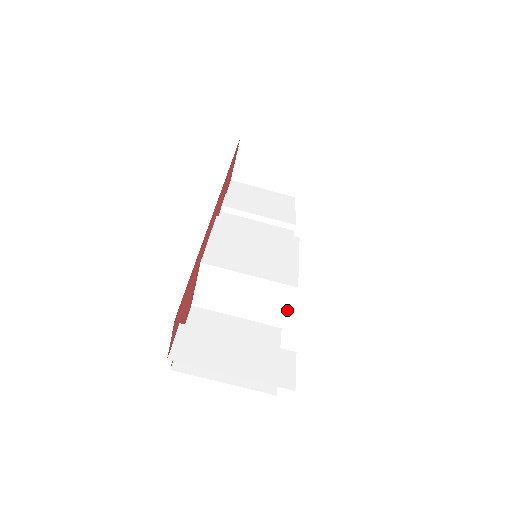
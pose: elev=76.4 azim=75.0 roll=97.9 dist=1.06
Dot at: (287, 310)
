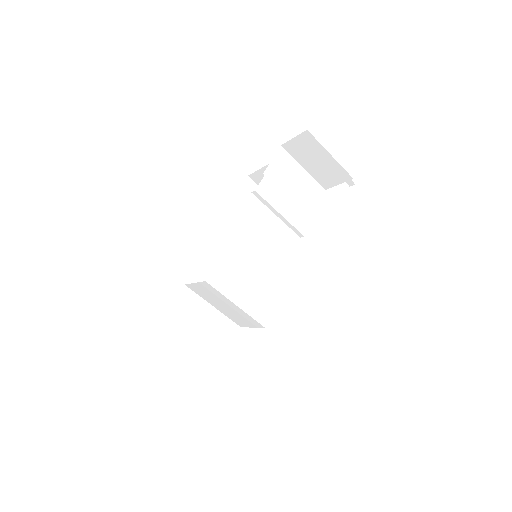
Dot at: (250, 327)
